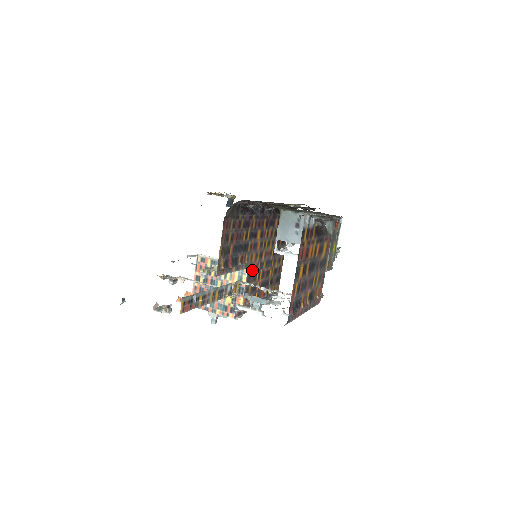
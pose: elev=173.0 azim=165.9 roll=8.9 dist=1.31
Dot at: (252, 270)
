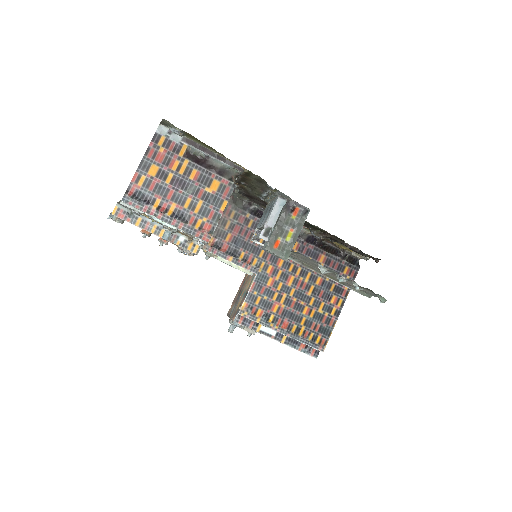
Dot at: (266, 282)
